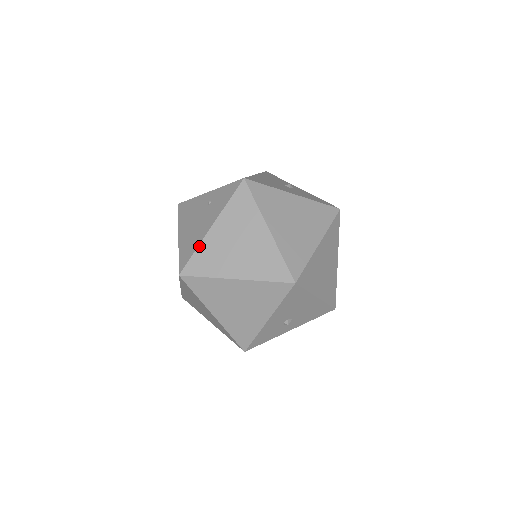
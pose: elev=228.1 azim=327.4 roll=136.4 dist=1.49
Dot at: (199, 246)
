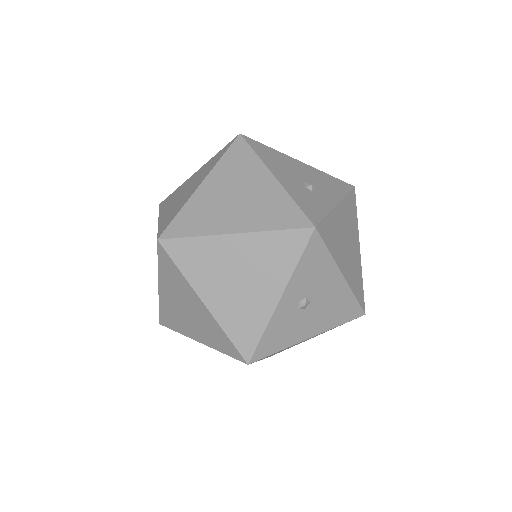
Dot at: (158, 226)
